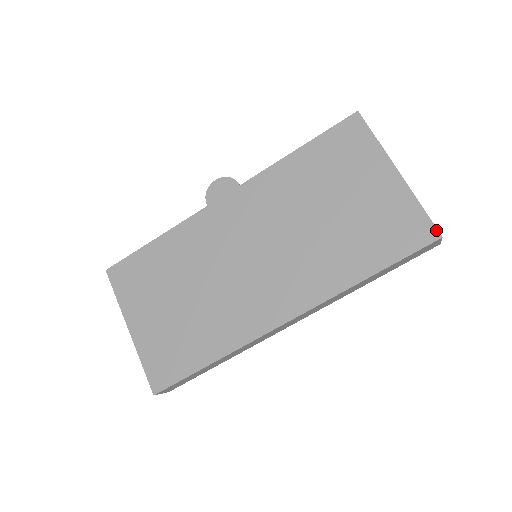
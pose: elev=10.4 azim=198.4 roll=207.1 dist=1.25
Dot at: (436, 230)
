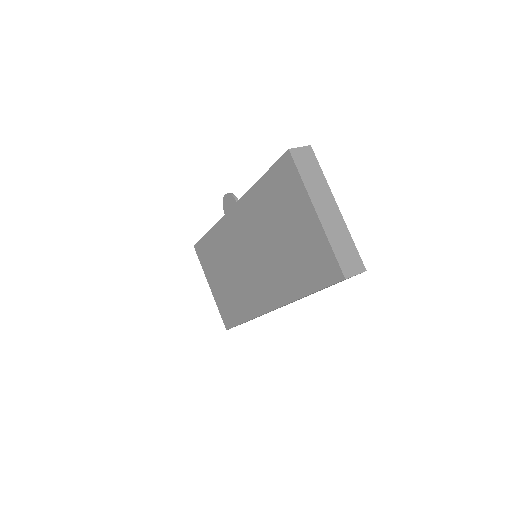
Dot at: (341, 272)
